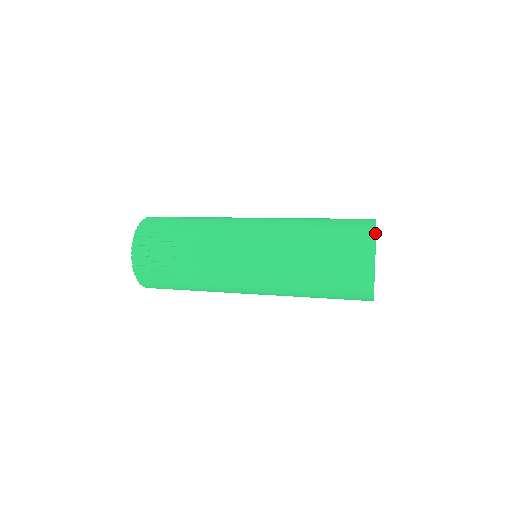
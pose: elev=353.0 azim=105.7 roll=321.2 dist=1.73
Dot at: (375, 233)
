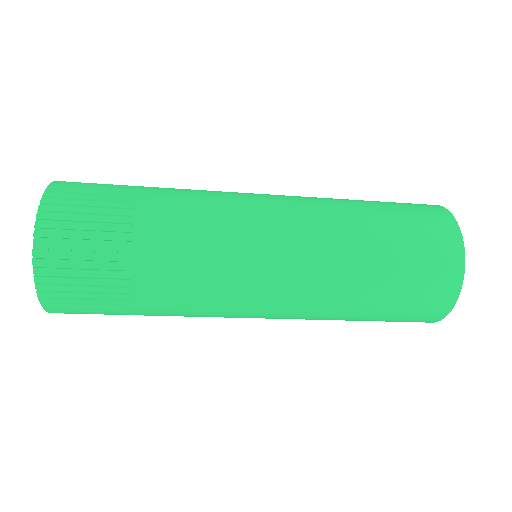
Dot at: occluded
